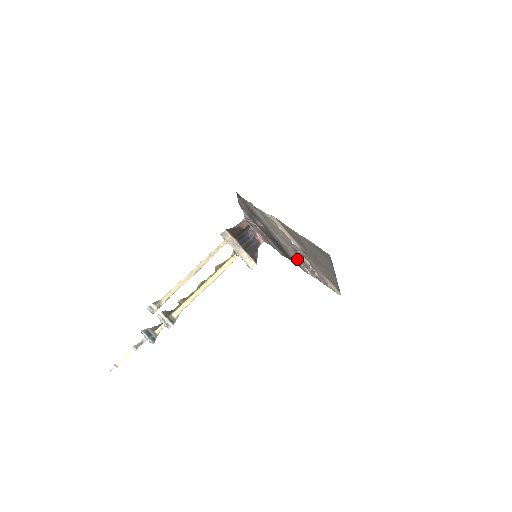
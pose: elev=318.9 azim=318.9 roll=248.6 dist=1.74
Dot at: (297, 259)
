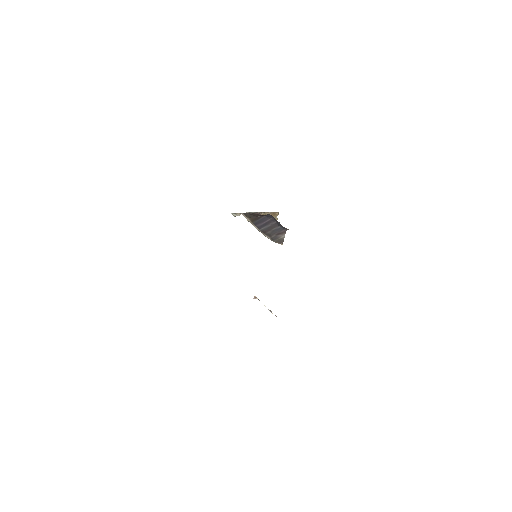
Dot at: (258, 299)
